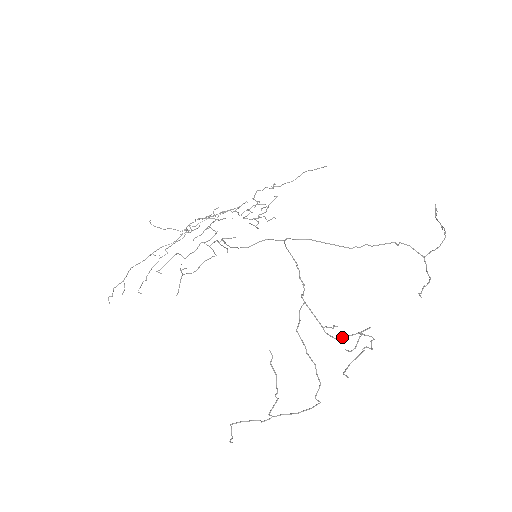
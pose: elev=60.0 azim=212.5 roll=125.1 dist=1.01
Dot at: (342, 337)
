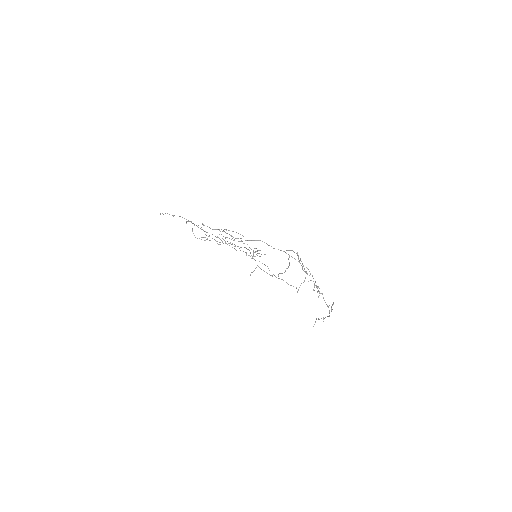
Dot at: occluded
